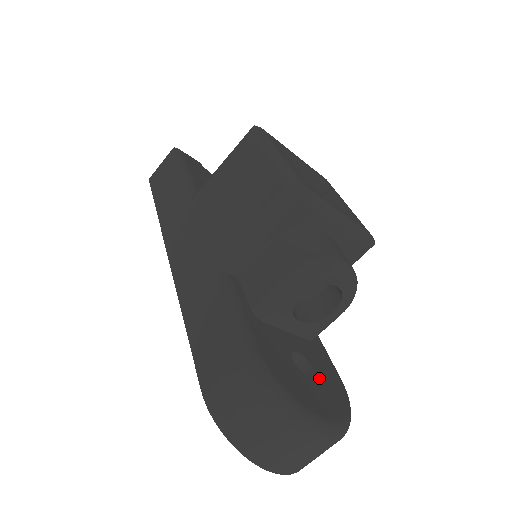
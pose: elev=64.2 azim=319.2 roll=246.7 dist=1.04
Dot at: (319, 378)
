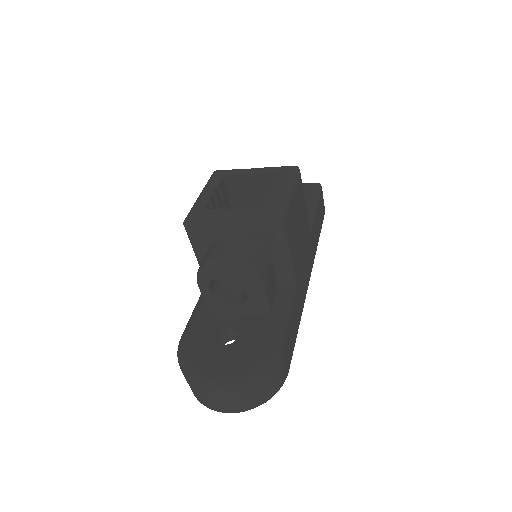
Dot at: (238, 345)
